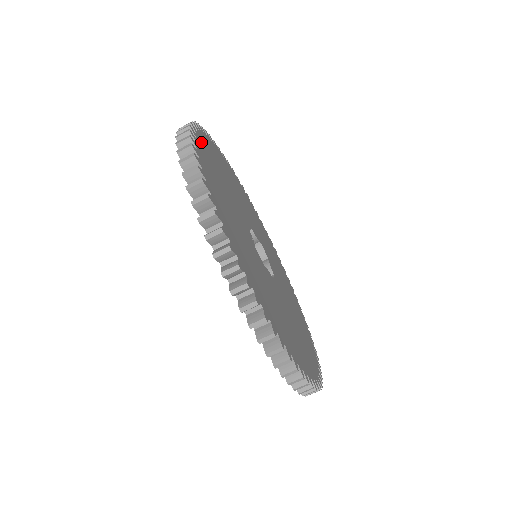
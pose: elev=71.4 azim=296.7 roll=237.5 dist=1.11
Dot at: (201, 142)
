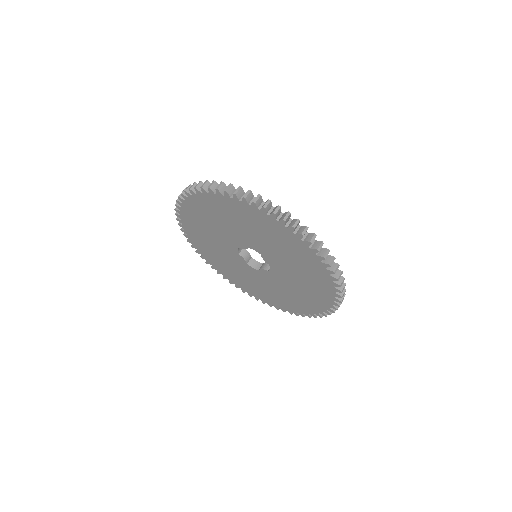
Dot at: occluded
